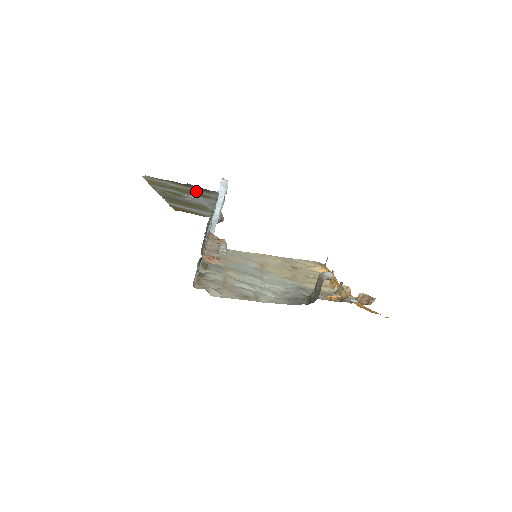
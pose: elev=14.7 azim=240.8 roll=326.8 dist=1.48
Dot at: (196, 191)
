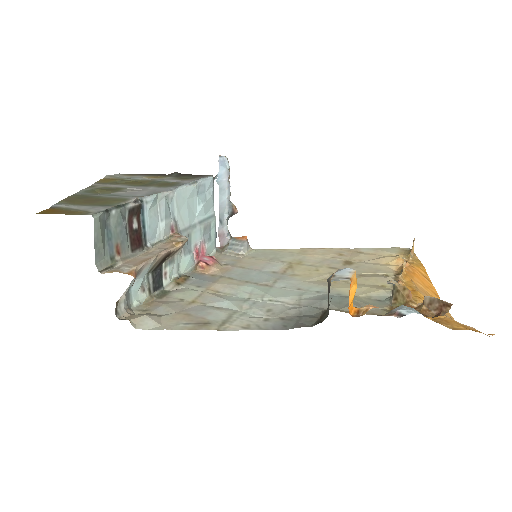
Dot at: (166, 180)
